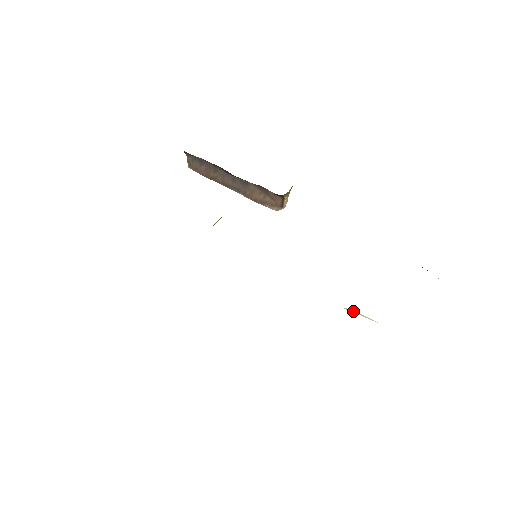
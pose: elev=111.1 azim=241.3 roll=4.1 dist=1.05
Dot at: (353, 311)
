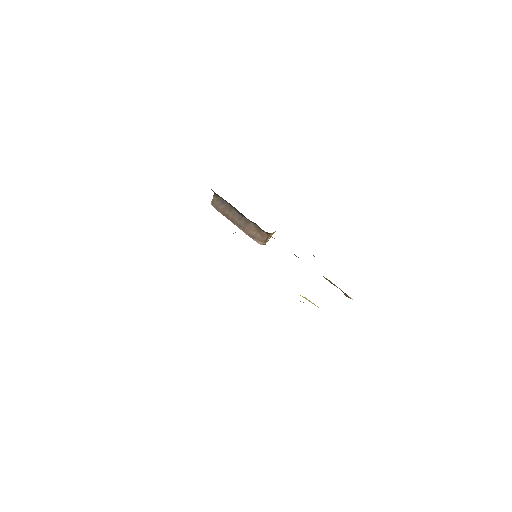
Dot at: (306, 298)
